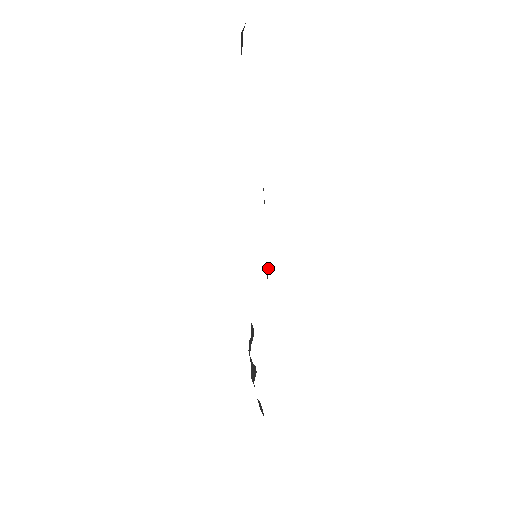
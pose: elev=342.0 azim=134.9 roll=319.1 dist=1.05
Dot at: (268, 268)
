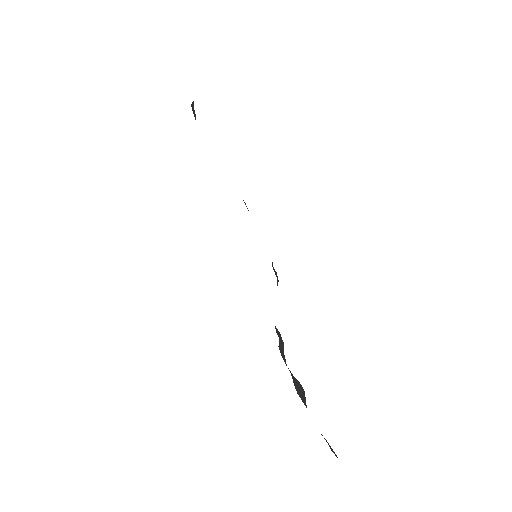
Dot at: (276, 273)
